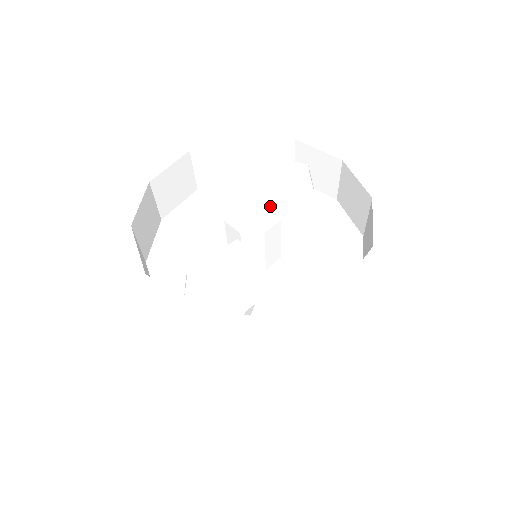
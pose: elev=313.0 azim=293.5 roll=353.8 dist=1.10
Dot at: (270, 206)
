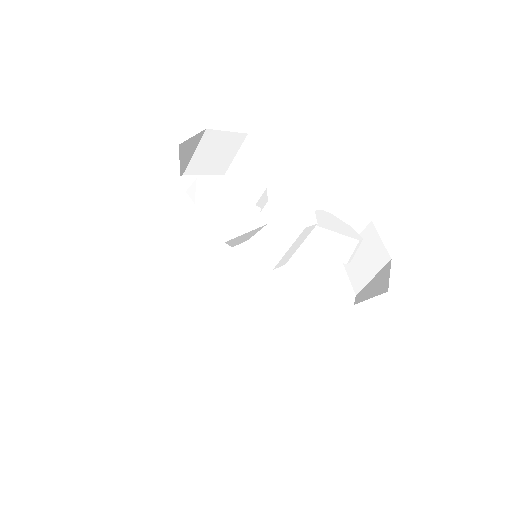
Dot at: (308, 216)
